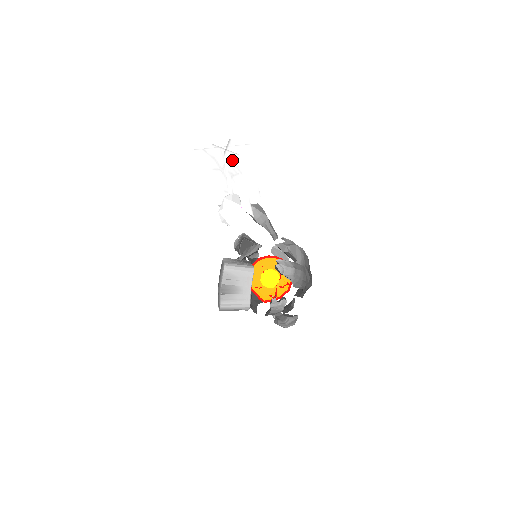
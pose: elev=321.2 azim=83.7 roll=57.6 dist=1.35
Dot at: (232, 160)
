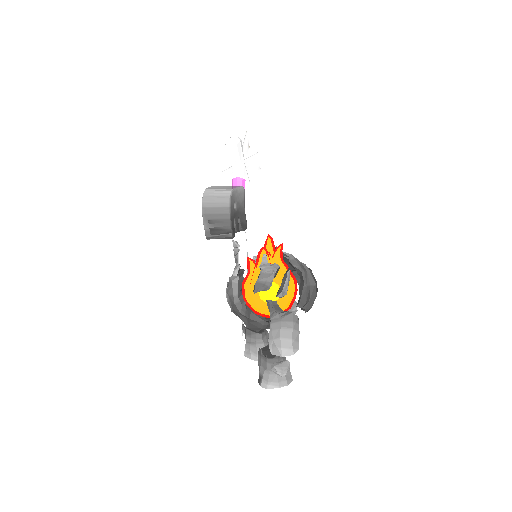
Dot at: occluded
